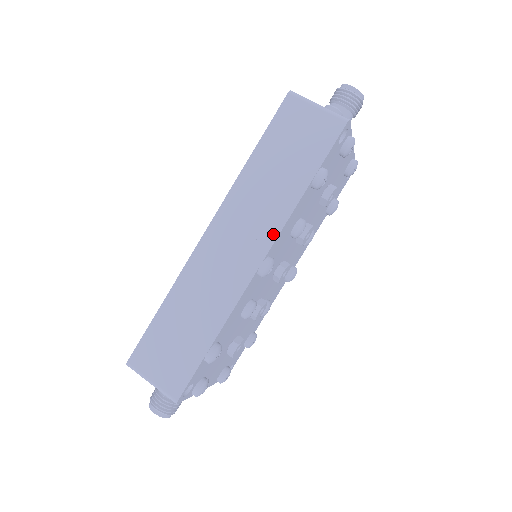
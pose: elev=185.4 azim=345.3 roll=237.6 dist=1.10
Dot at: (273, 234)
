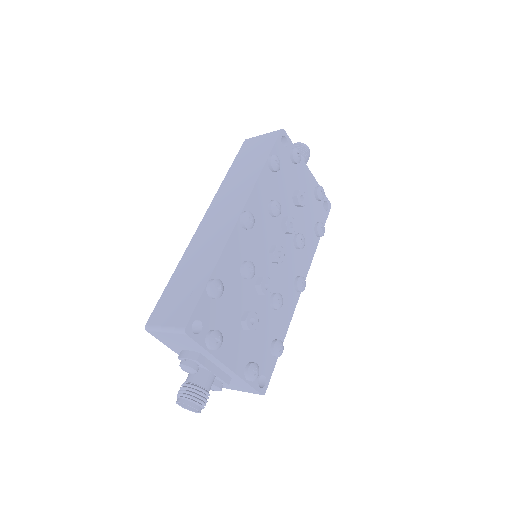
Dot at: (246, 196)
